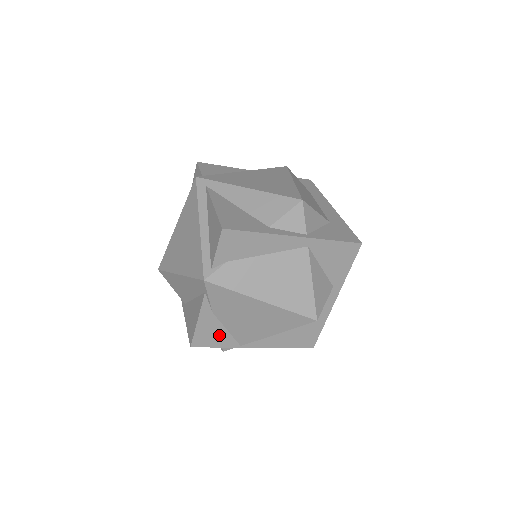
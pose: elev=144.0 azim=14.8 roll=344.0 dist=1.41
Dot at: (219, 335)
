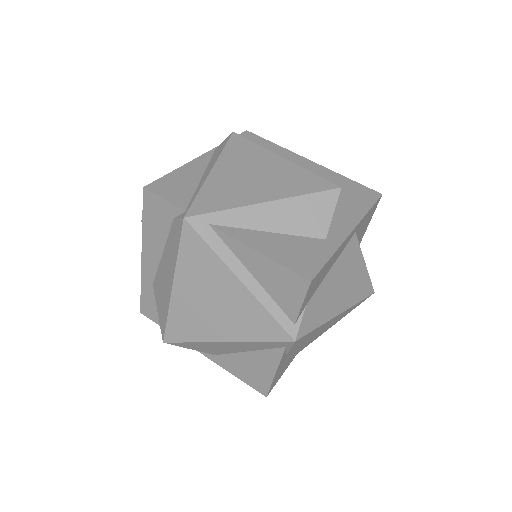
Dot at: (285, 365)
